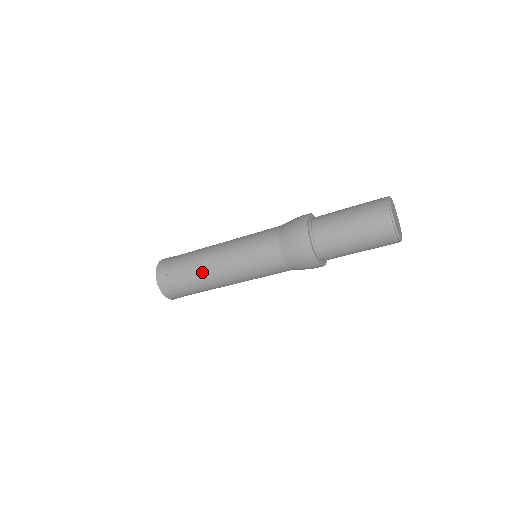
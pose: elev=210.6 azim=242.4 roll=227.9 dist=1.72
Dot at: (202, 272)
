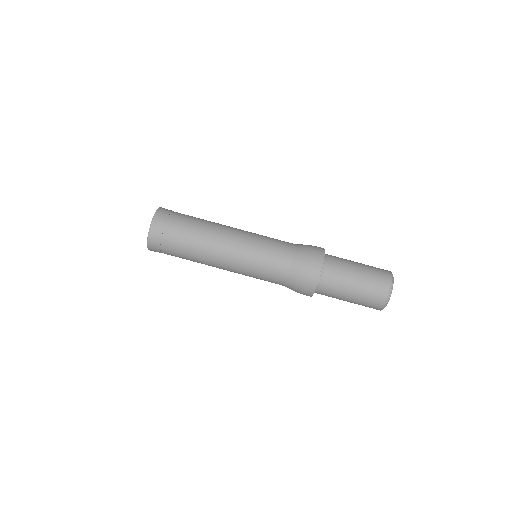
Dot at: (206, 239)
